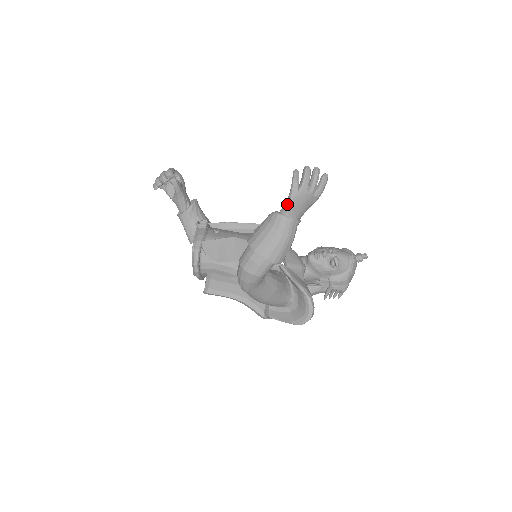
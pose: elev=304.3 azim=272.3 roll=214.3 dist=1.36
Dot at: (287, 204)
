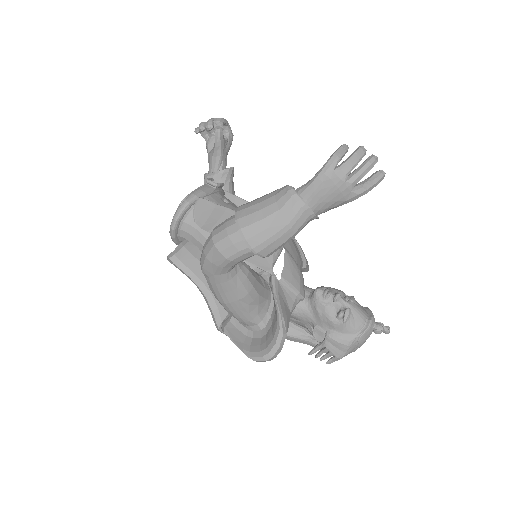
Dot at: (310, 181)
